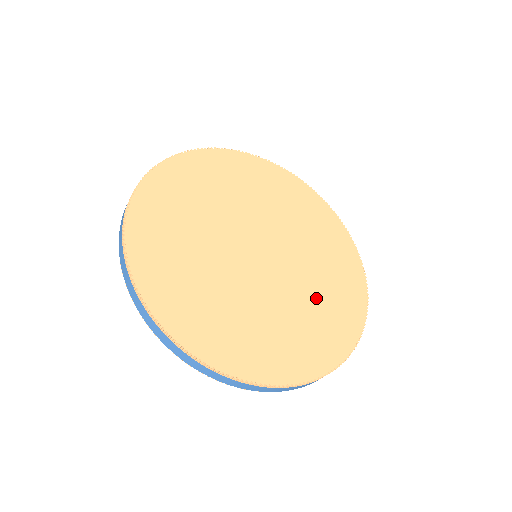
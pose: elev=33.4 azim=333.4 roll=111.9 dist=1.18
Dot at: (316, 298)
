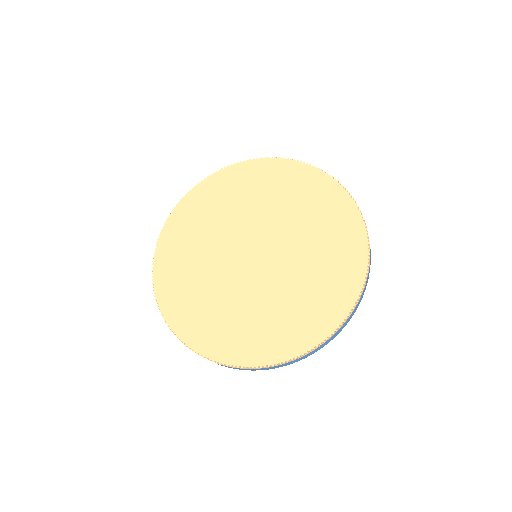
Dot at: (310, 227)
